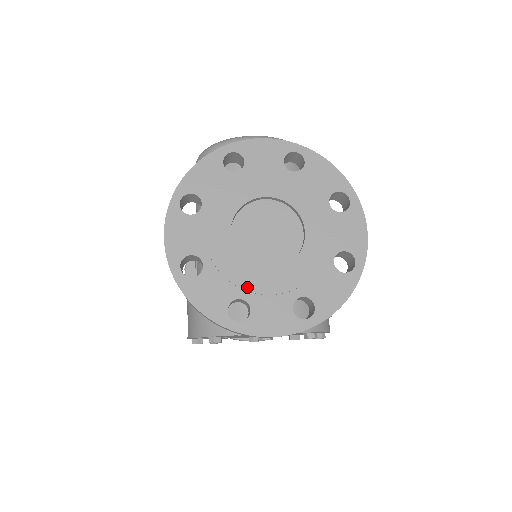
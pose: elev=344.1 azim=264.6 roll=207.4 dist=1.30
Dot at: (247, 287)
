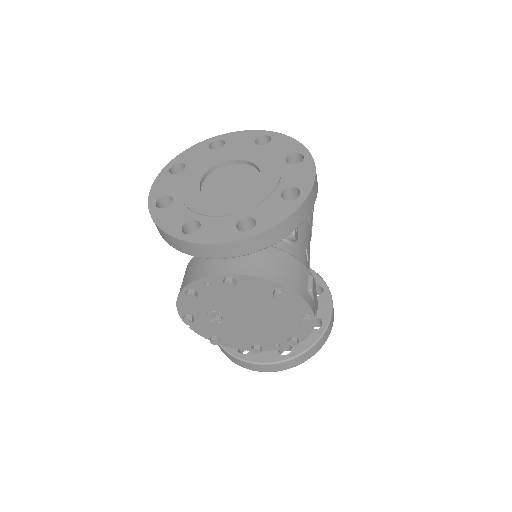
Dot at: (202, 212)
